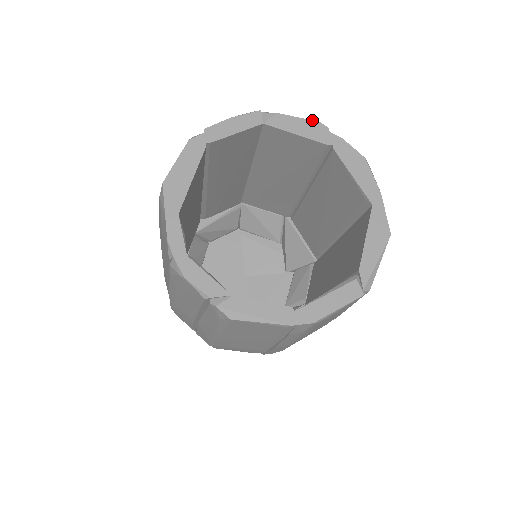
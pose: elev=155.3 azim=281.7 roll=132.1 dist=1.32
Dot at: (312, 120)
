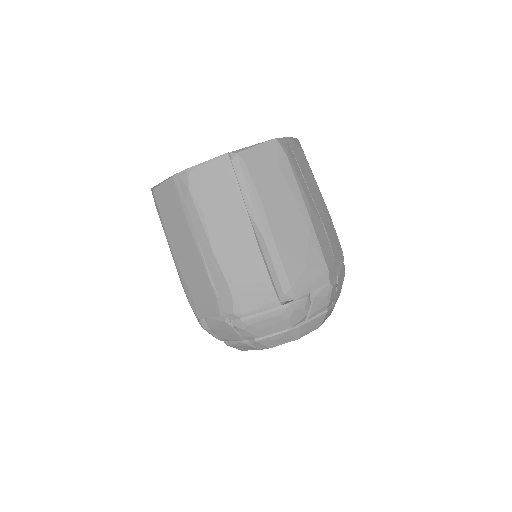
Dot at: occluded
